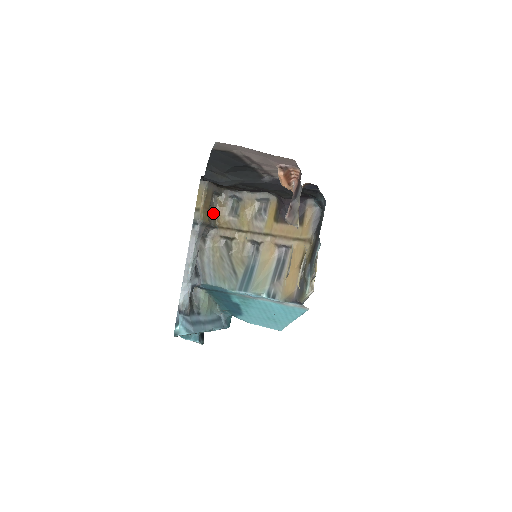
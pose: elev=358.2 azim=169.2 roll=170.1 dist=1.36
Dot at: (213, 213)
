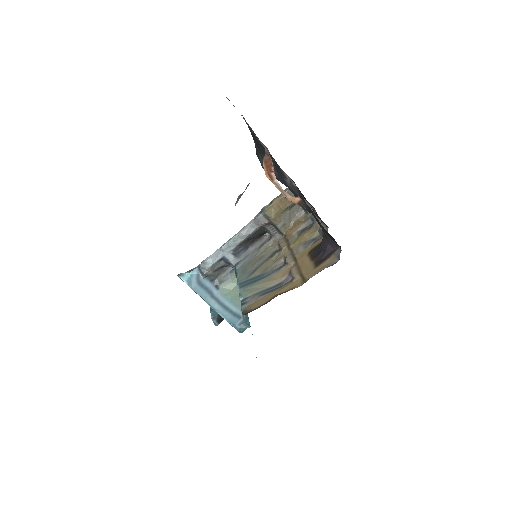
Dot at: (288, 221)
